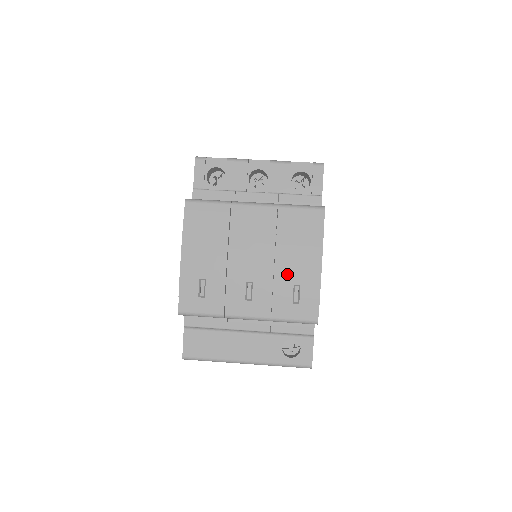
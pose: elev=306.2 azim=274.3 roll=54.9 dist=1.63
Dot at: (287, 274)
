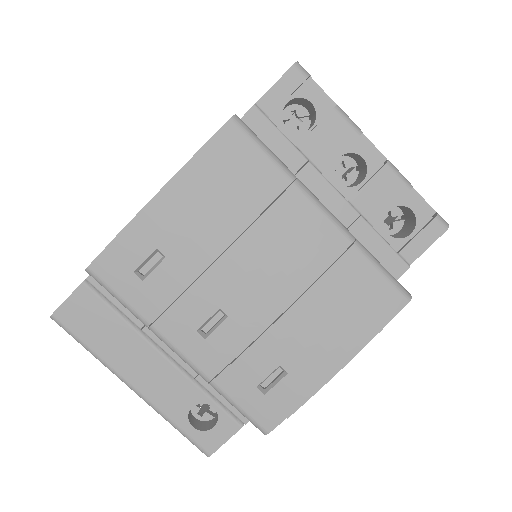
Dot at: (284, 344)
